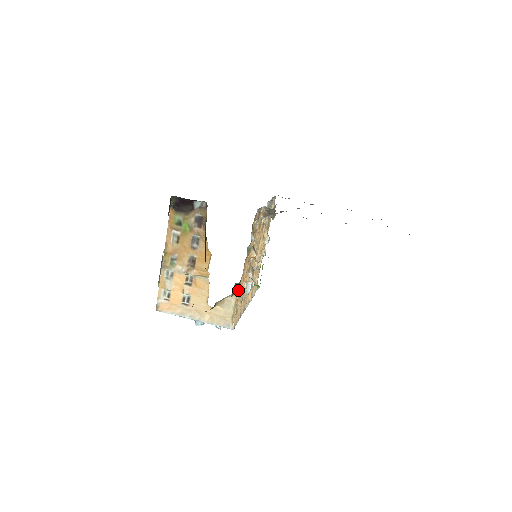
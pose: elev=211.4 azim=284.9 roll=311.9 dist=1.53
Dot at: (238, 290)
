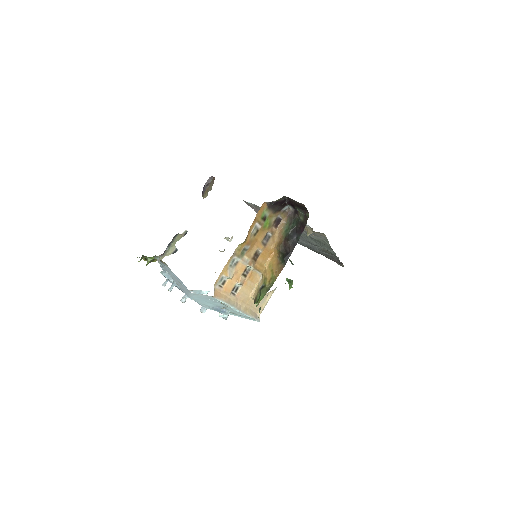
Dot at: occluded
